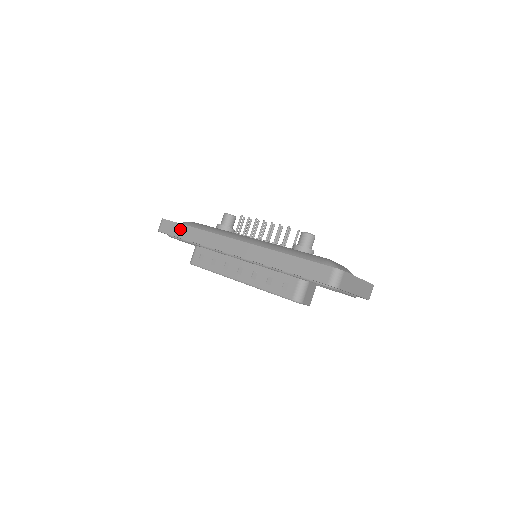
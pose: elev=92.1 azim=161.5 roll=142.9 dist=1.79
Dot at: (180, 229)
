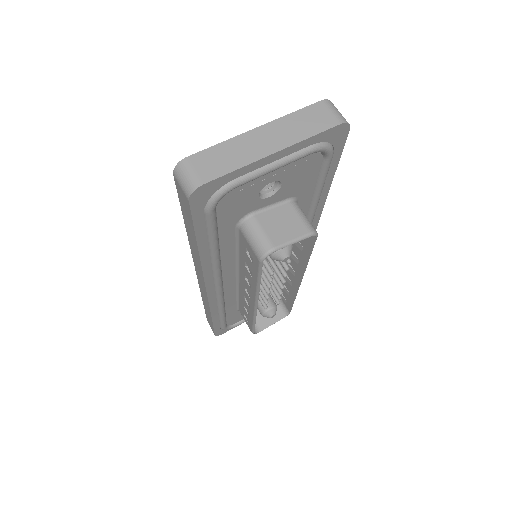
Dot at: occluded
